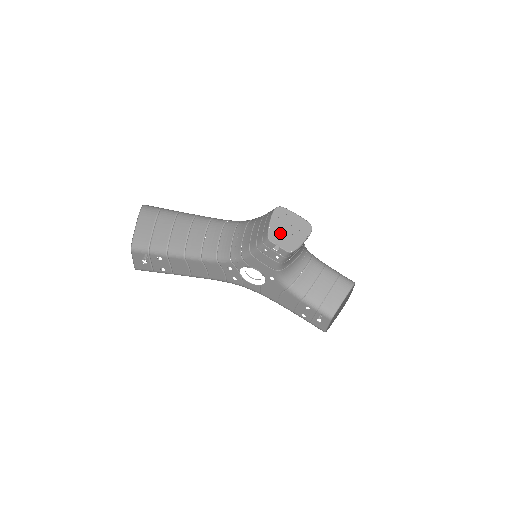
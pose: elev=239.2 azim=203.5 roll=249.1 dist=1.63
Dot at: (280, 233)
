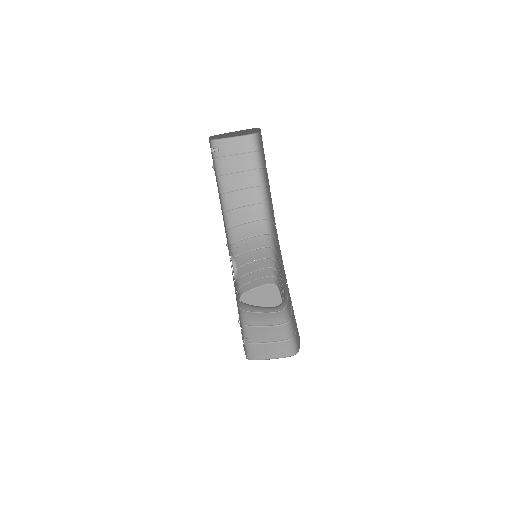
Dot at: (254, 301)
